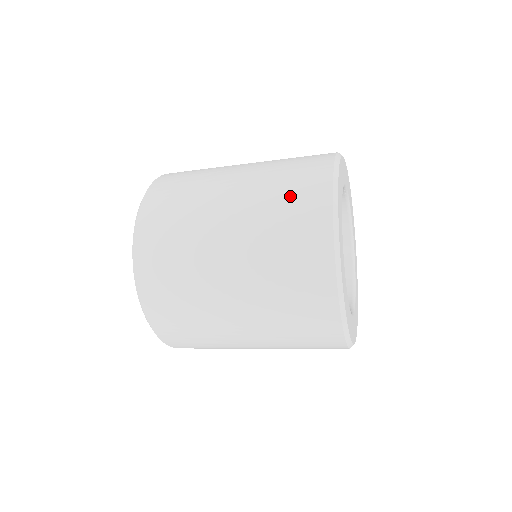
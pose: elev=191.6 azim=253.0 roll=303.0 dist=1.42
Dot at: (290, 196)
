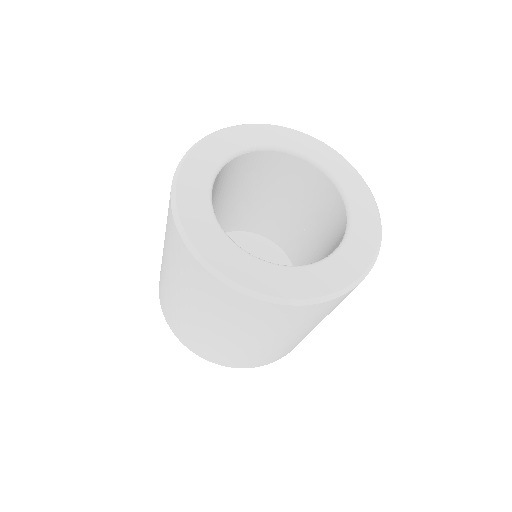
Dot at: (172, 250)
